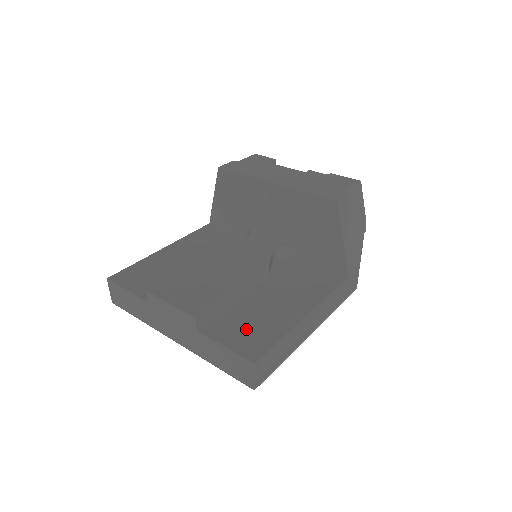
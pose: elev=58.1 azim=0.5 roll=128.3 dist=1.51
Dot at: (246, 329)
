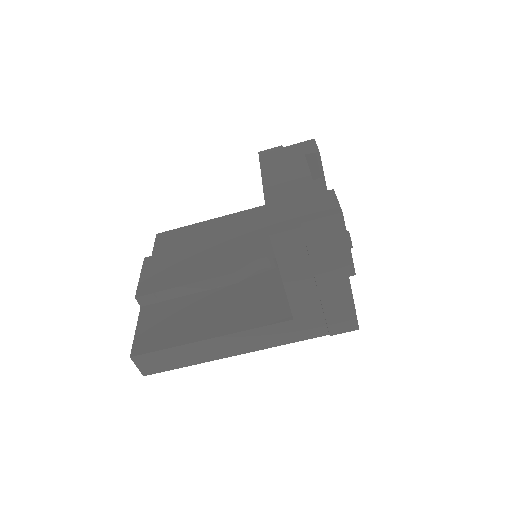
Dot at: (162, 325)
